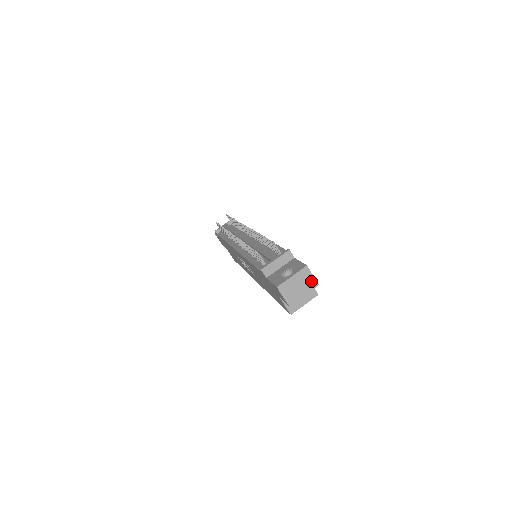
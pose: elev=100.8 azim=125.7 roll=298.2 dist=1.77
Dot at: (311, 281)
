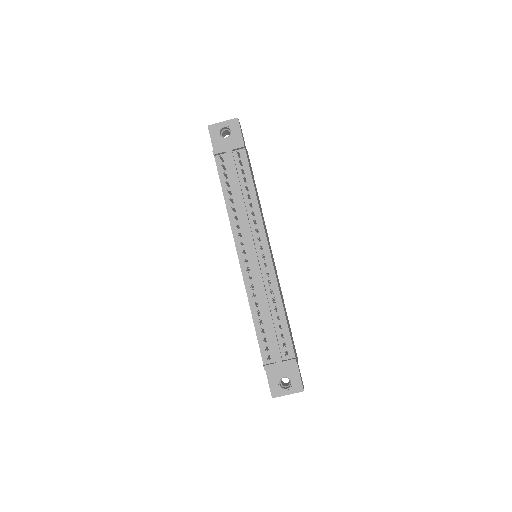
Dot at: occluded
